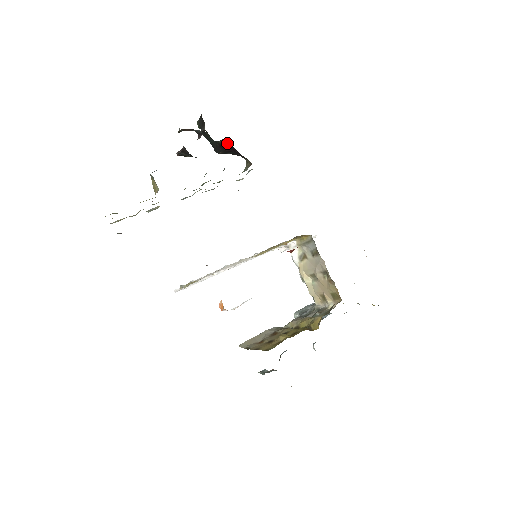
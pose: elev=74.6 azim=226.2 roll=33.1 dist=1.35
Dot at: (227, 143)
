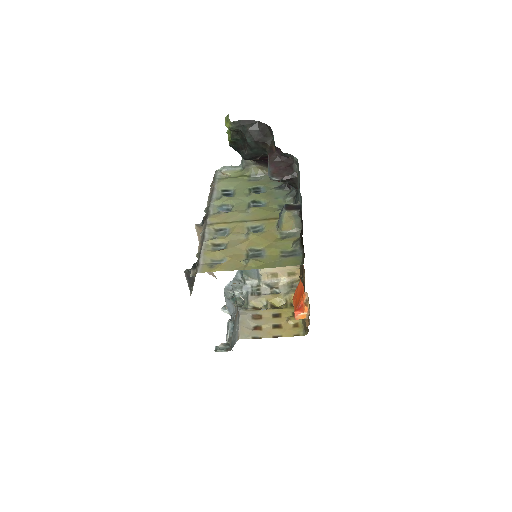
Dot at: occluded
